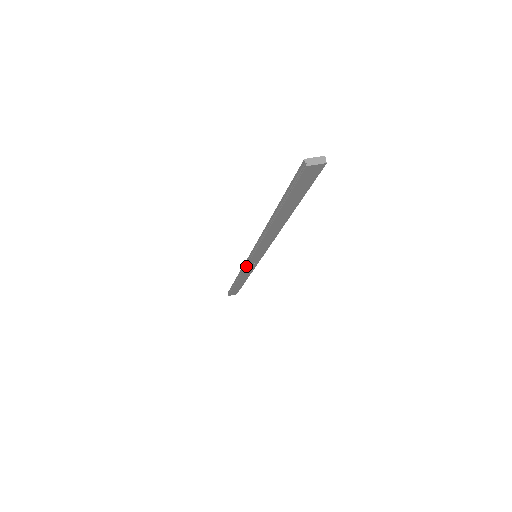
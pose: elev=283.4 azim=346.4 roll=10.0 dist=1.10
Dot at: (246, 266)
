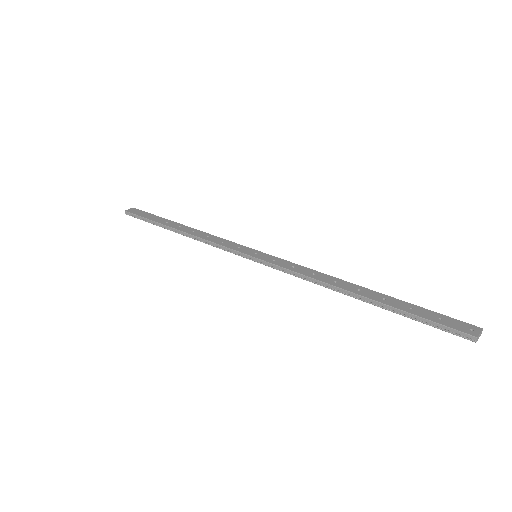
Dot at: occluded
